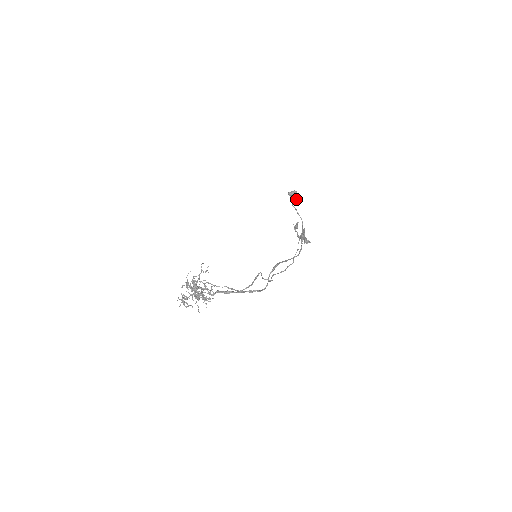
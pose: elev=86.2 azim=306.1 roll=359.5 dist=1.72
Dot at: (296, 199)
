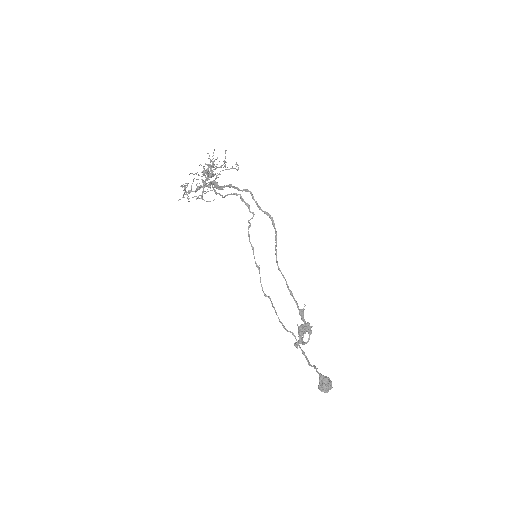
Dot at: (325, 381)
